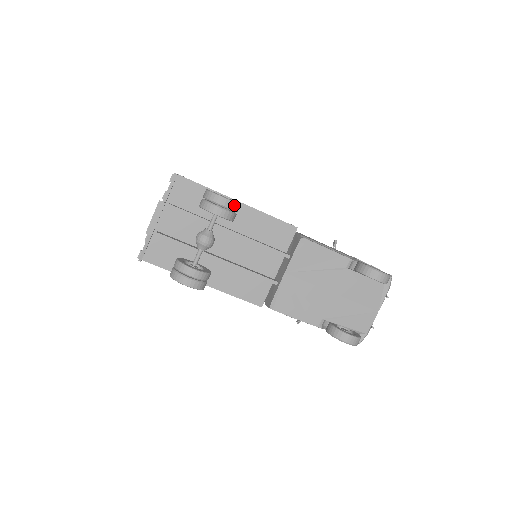
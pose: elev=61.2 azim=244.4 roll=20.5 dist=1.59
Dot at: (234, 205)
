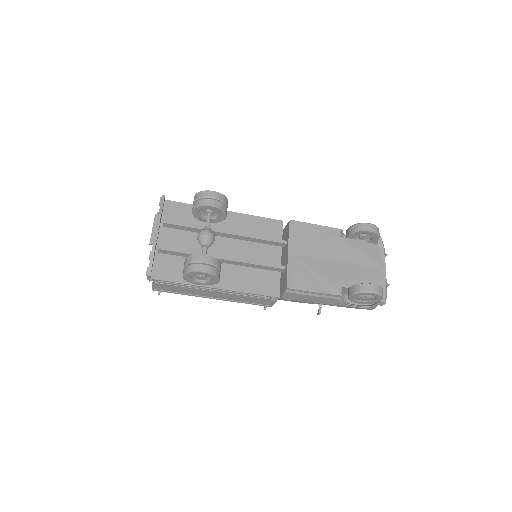
Dot at: (223, 197)
